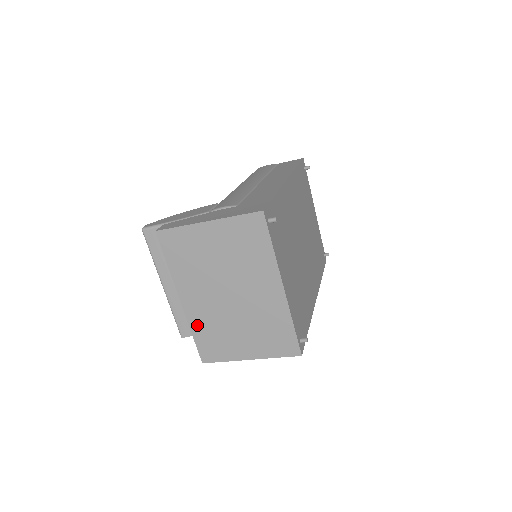
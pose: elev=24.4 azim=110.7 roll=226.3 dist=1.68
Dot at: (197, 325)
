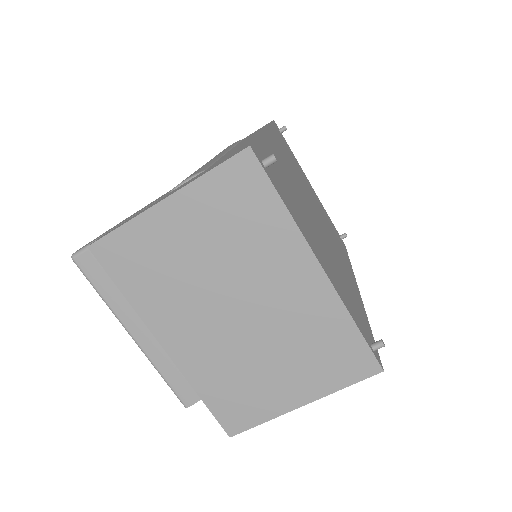
Dot at: (202, 379)
